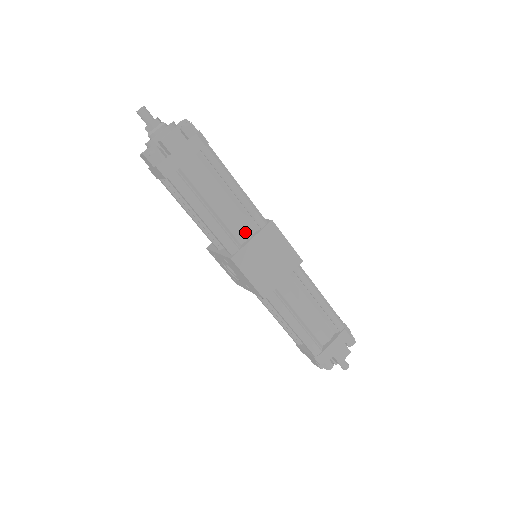
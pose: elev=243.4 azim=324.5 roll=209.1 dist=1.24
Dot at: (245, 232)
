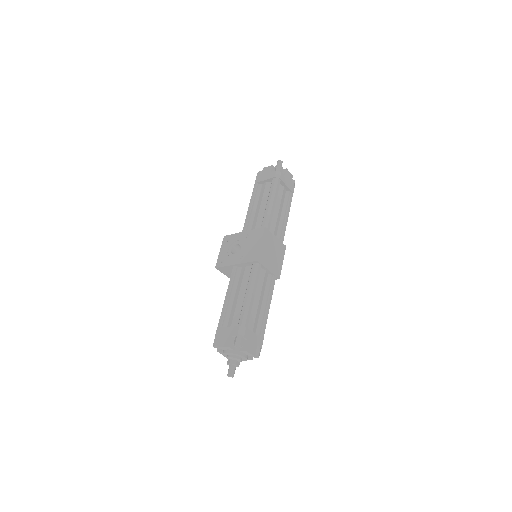
Dot at: (274, 233)
